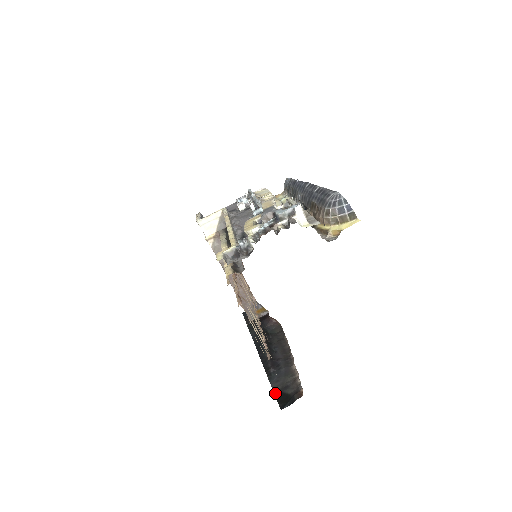
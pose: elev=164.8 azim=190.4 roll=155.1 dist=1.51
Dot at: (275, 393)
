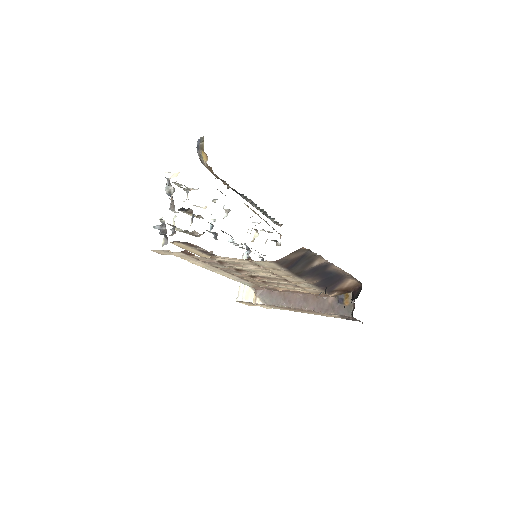
Dot at: occluded
